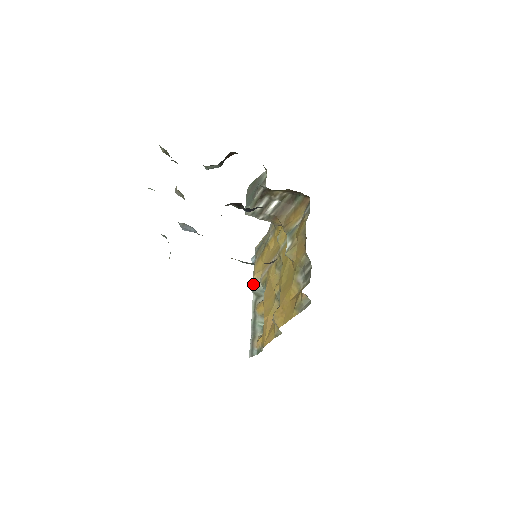
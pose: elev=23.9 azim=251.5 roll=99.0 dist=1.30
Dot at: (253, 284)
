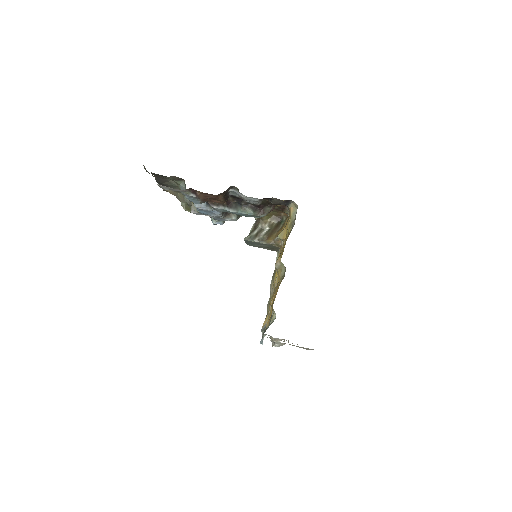
Dot at: (261, 329)
